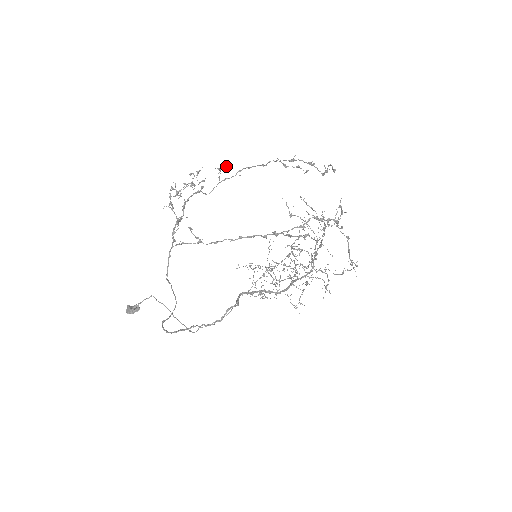
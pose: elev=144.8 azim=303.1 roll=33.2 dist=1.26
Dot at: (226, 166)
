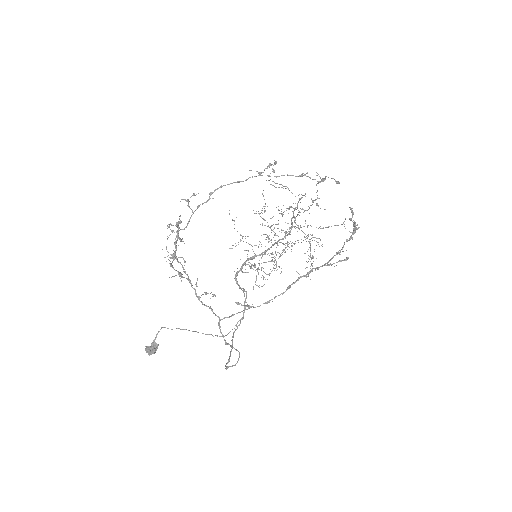
Dot at: occluded
